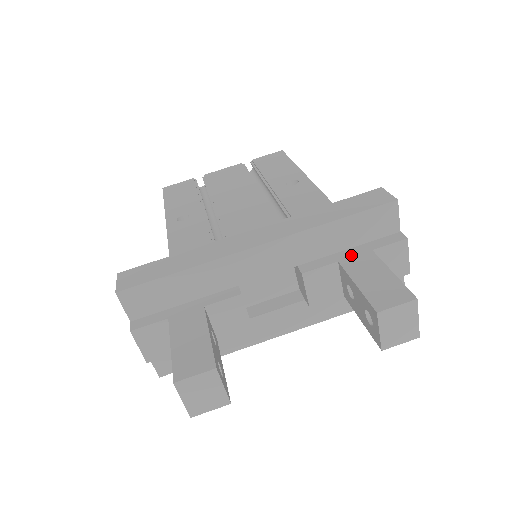
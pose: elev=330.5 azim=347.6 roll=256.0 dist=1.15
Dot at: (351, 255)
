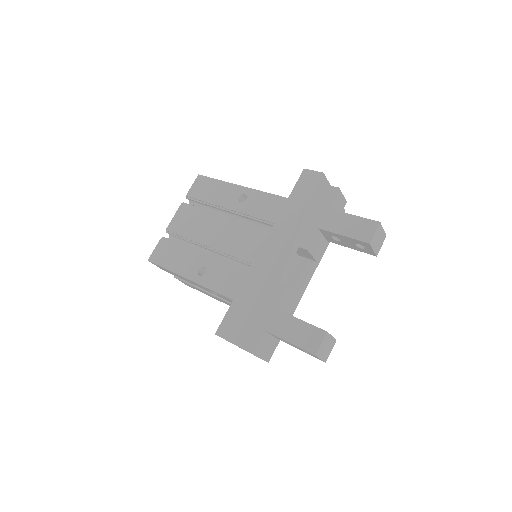
Dot at: (321, 220)
